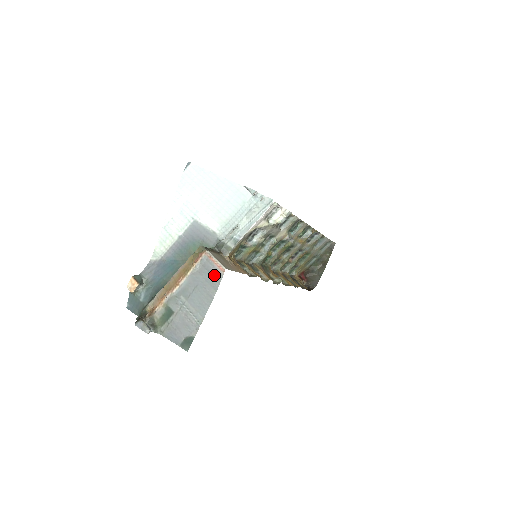
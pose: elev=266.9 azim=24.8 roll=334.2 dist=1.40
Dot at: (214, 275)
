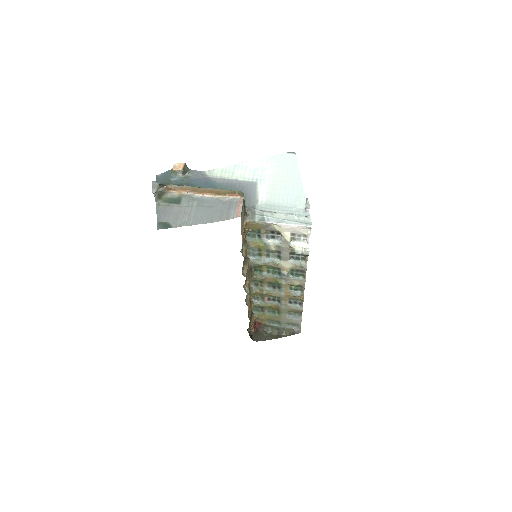
Dot at: (229, 213)
